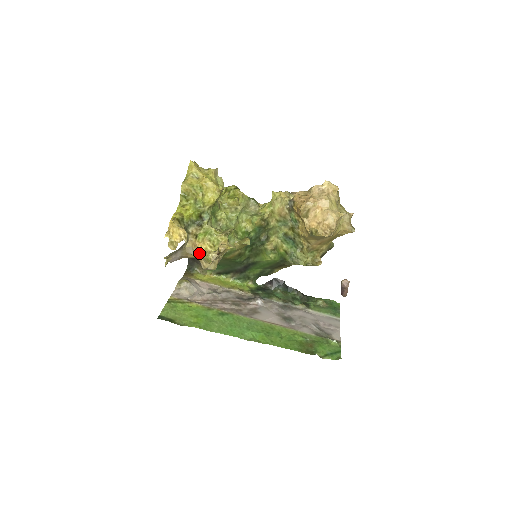
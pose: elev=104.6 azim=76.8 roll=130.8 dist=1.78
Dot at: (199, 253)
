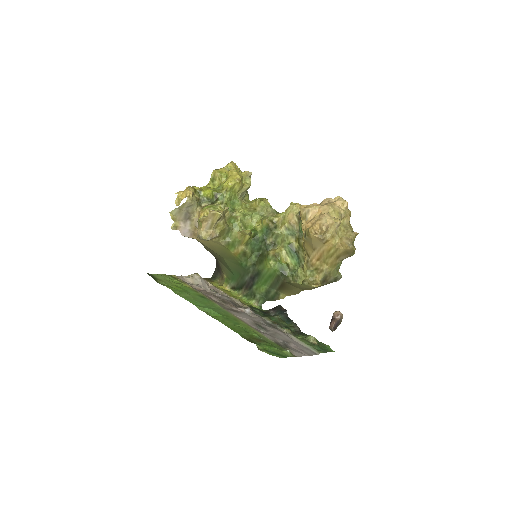
Dot at: occluded
